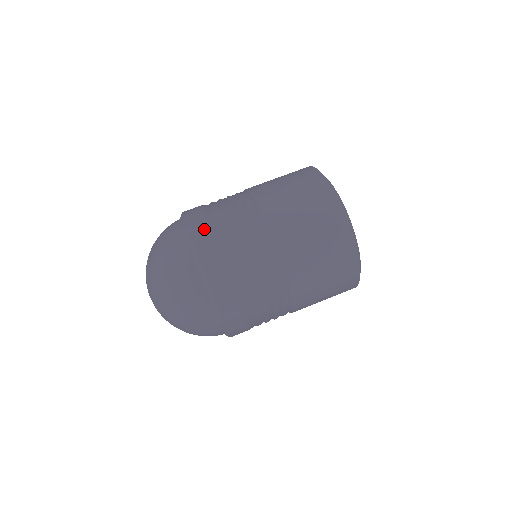
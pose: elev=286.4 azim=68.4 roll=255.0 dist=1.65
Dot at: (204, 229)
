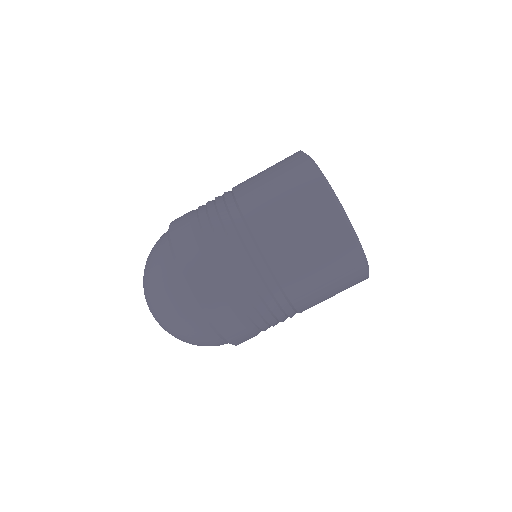
Dot at: (186, 239)
